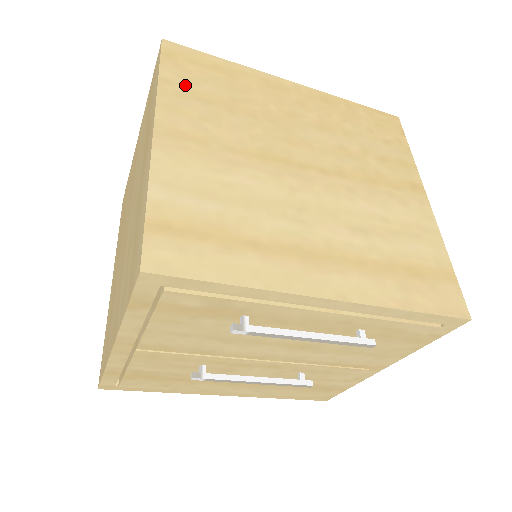
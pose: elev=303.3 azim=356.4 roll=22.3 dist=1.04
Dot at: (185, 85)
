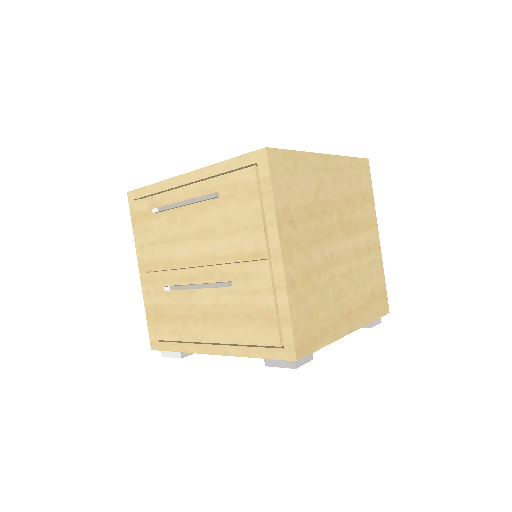
Dot at: occluded
